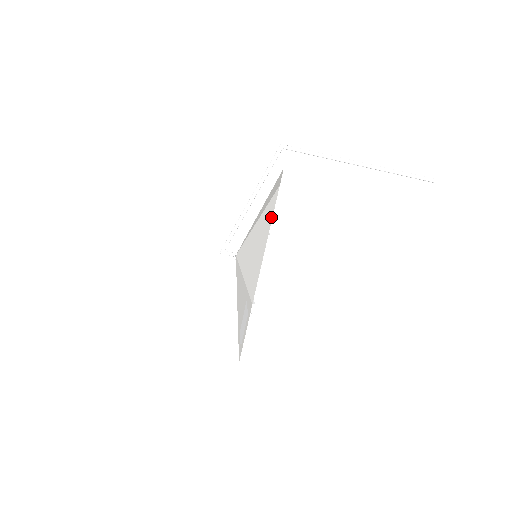
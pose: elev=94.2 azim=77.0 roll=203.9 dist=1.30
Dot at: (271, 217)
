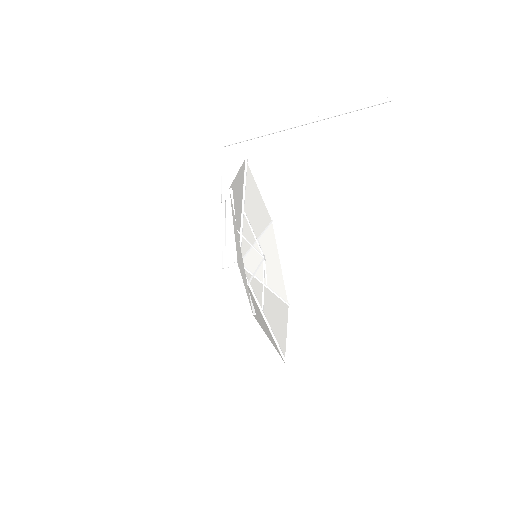
Dot at: (235, 223)
